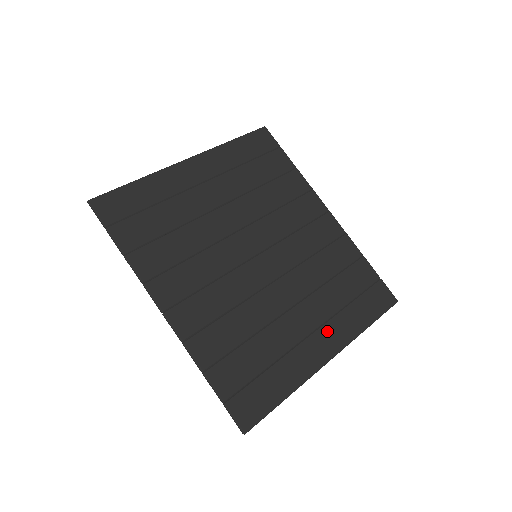
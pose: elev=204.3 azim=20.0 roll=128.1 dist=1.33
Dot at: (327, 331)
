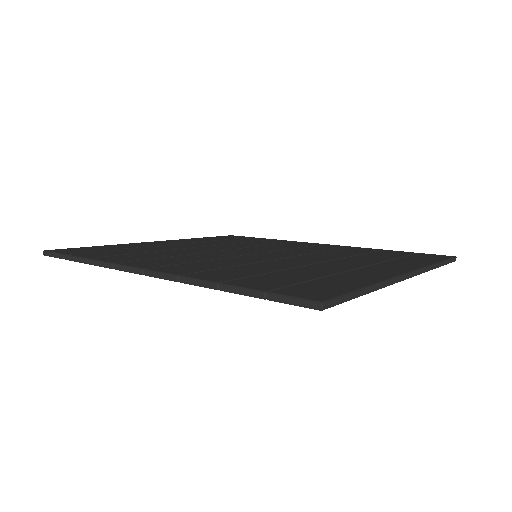
Dot at: (384, 266)
